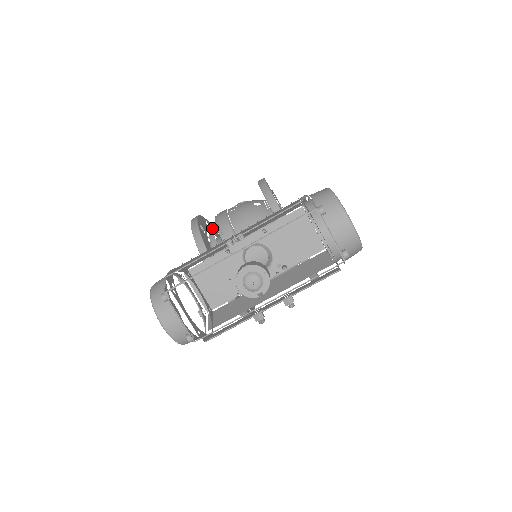
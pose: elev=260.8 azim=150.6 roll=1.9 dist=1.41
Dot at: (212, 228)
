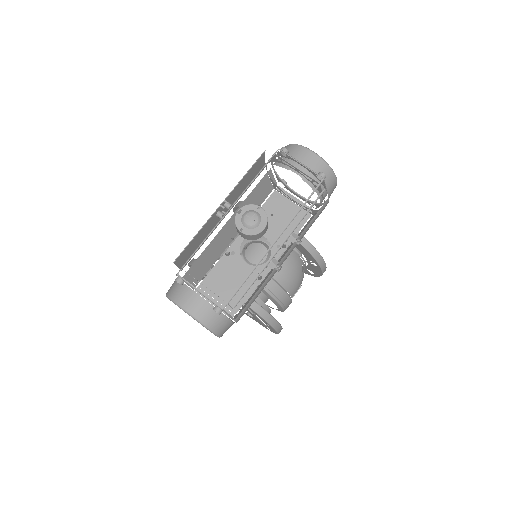
Dot at: occluded
